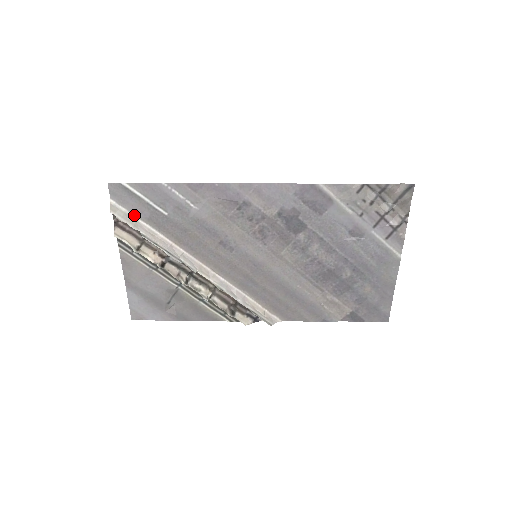
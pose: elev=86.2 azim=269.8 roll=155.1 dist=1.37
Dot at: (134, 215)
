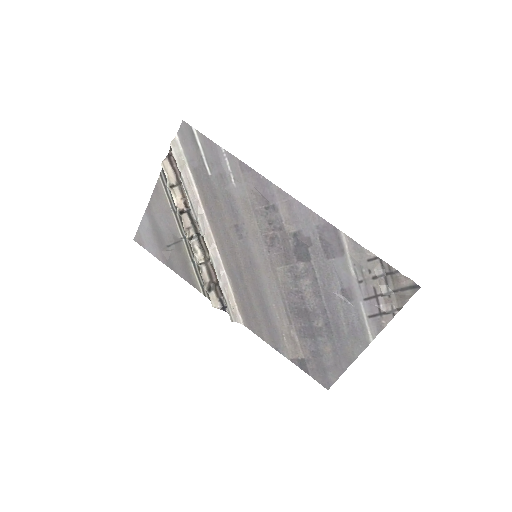
Dot at: (186, 158)
